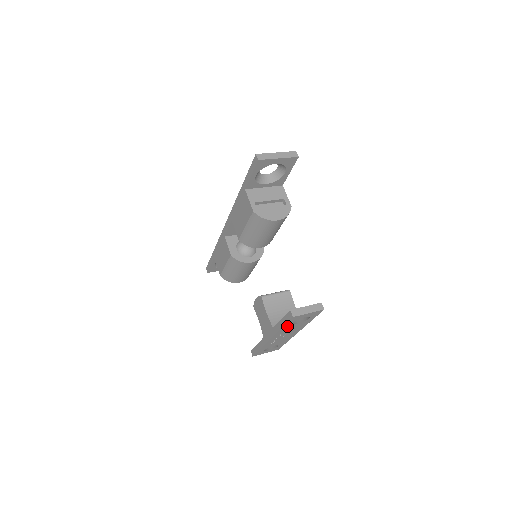
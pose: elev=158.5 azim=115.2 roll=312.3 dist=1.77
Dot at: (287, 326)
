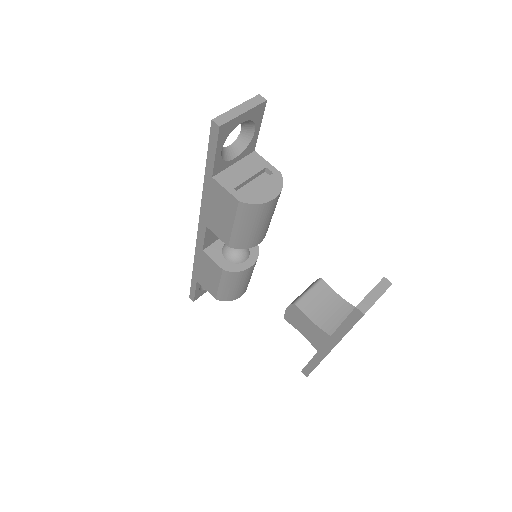
Dot at: occluded
